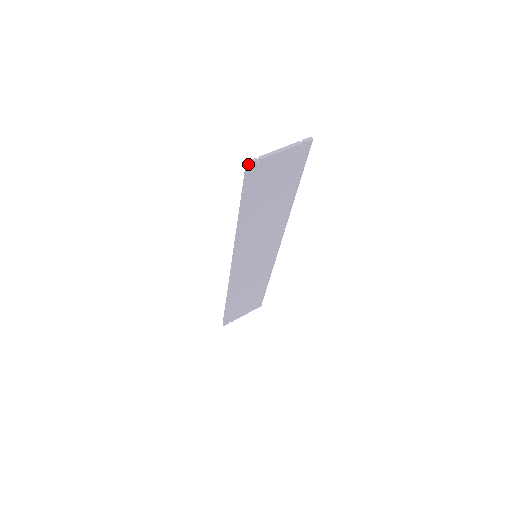
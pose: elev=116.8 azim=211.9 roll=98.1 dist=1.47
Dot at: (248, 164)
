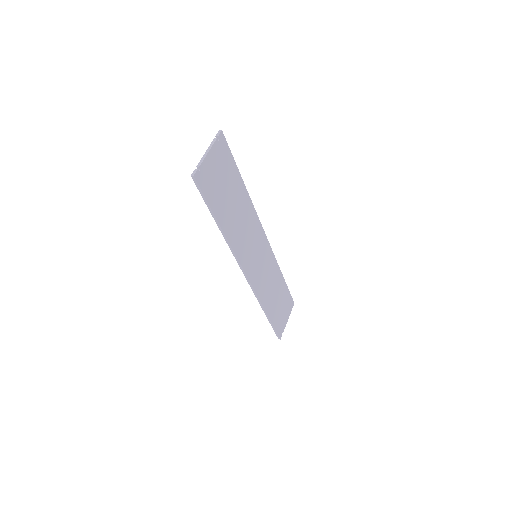
Dot at: (193, 176)
